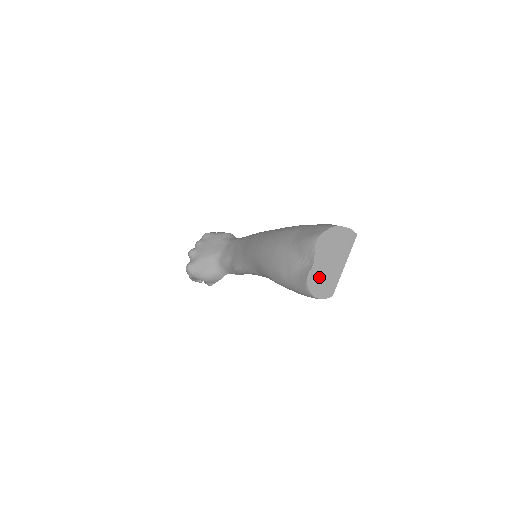
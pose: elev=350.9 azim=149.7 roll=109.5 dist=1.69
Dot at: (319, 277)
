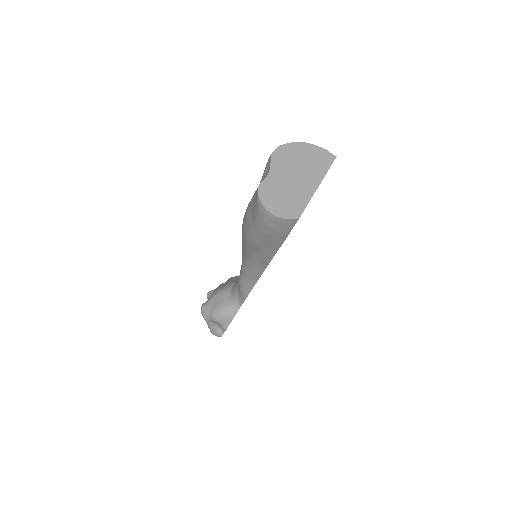
Dot at: (277, 191)
